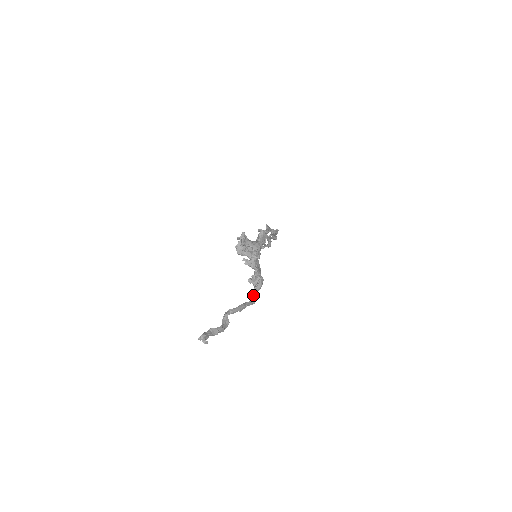
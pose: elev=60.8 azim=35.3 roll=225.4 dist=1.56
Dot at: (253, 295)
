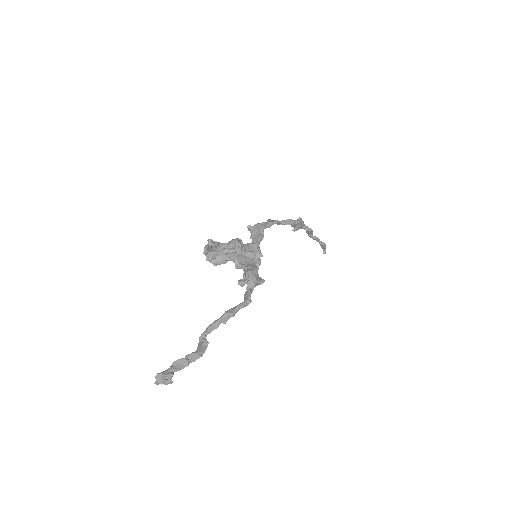
Dot at: (245, 295)
